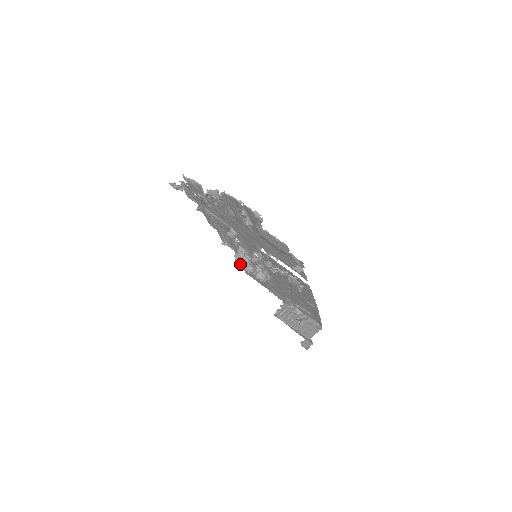
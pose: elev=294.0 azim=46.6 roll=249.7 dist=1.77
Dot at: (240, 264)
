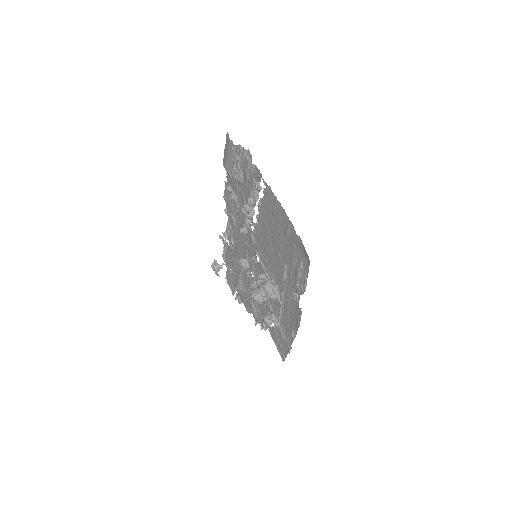
Dot at: (251, 295)
